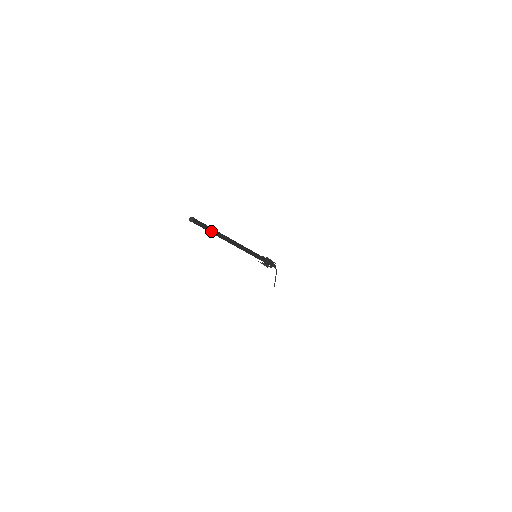
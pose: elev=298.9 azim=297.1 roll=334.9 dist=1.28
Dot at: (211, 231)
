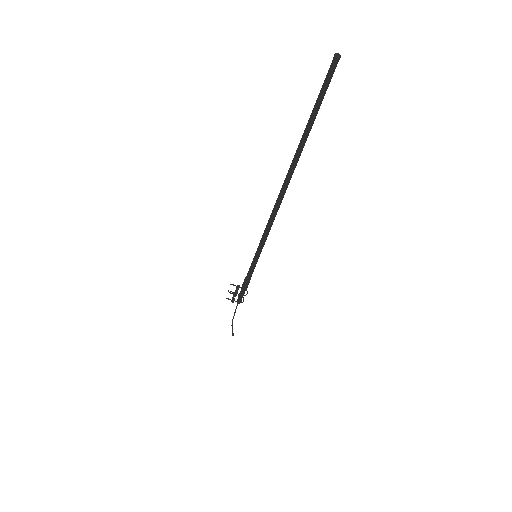
Dot at: (315, 118)
